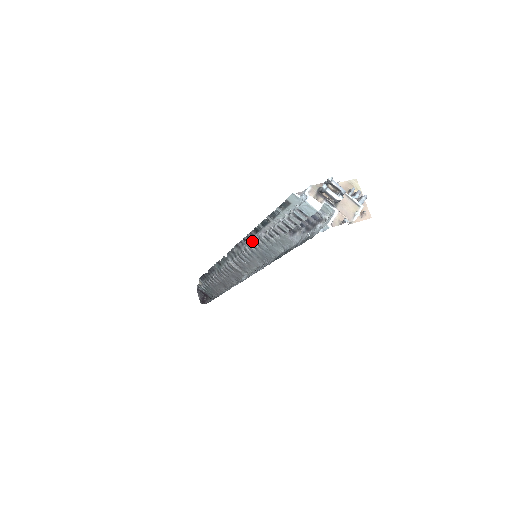
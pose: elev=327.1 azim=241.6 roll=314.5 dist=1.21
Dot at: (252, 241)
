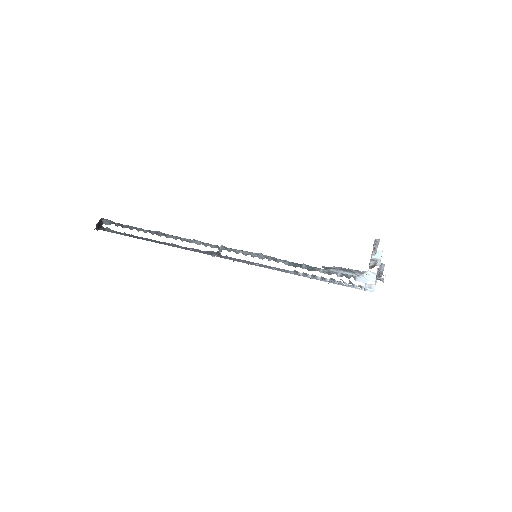
Dot at: occluded
